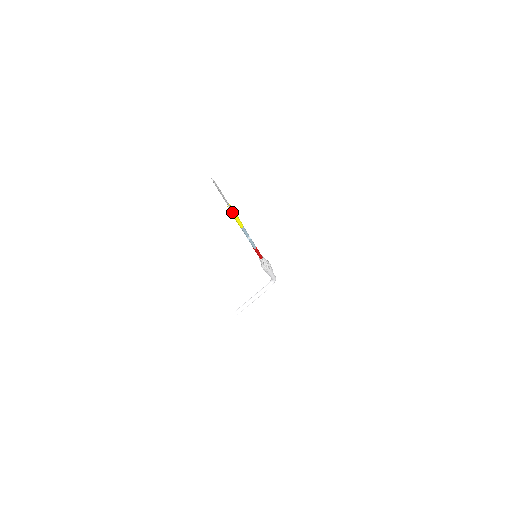
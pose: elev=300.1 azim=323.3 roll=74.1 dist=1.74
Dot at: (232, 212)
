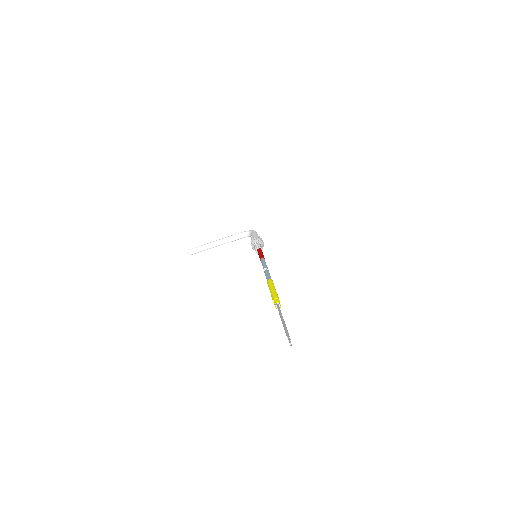
Dot at: occluded
